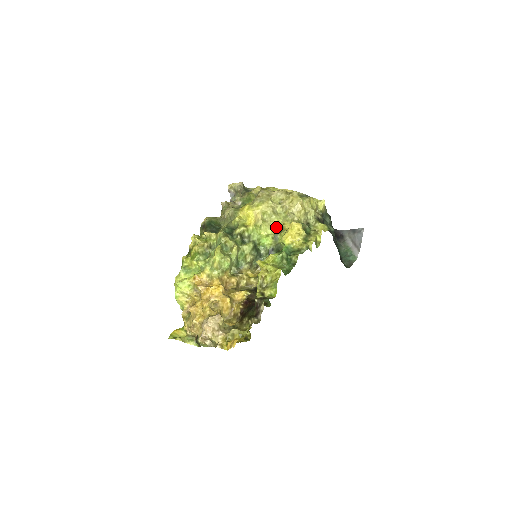
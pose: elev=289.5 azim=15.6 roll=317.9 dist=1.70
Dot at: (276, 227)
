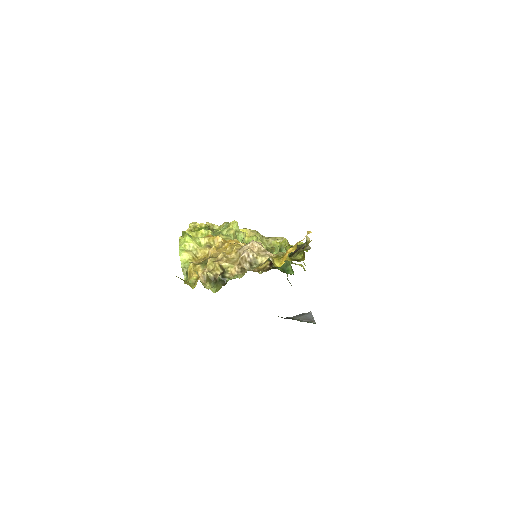
Dot at: (267, 248)
